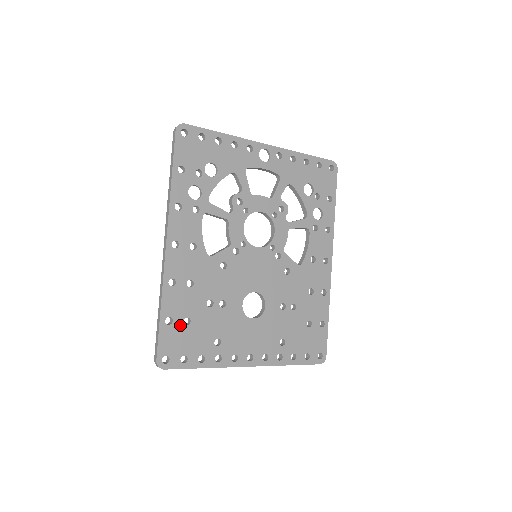
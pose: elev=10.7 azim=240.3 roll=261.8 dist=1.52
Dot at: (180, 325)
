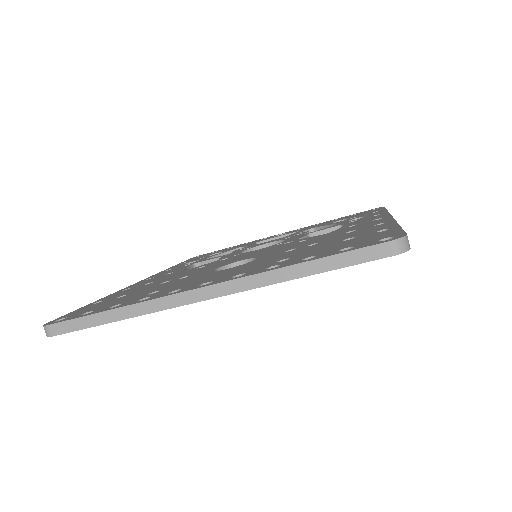
Dot at: occluded
